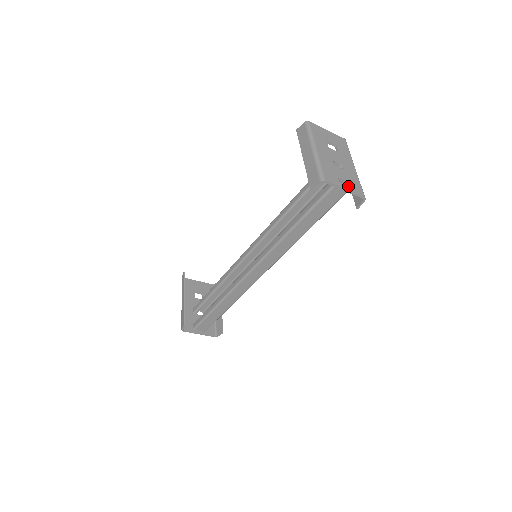
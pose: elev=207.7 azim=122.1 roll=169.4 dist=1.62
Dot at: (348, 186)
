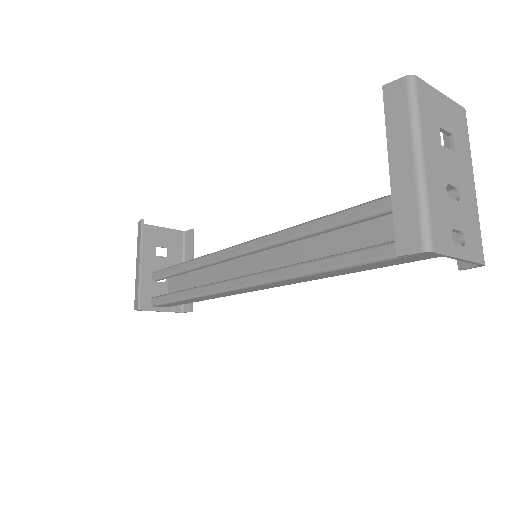
Dot at: (464, 247)
